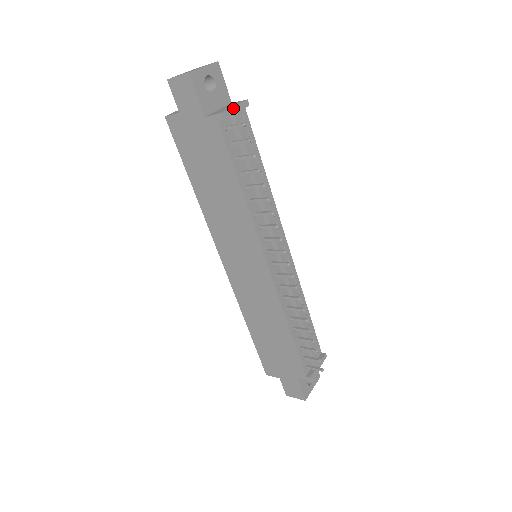
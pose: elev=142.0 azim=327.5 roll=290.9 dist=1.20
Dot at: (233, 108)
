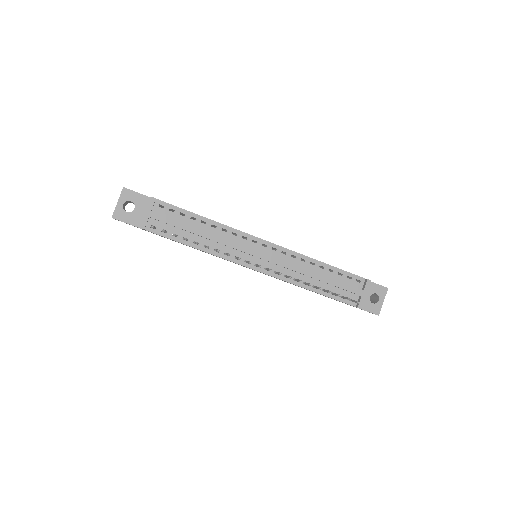
Dot at: (146, 215)
